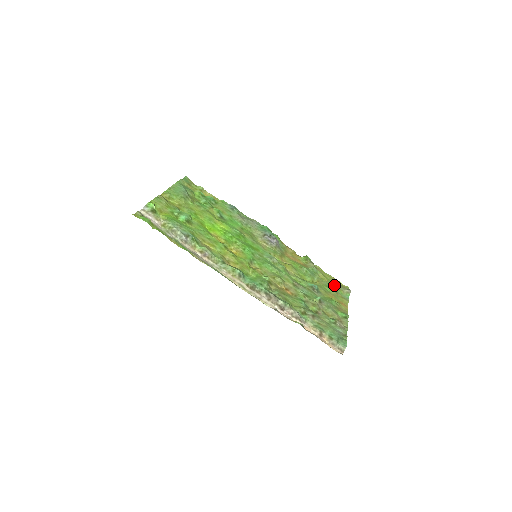
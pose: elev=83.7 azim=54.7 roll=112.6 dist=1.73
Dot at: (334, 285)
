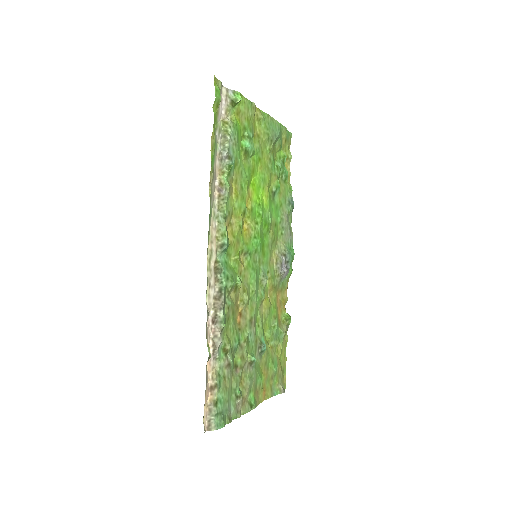
Dot at: (279, 369)
